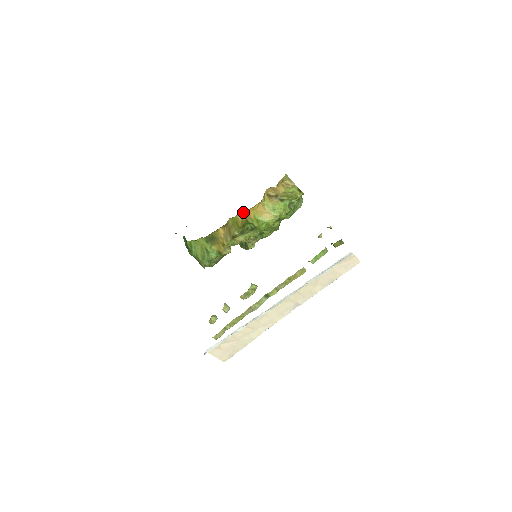
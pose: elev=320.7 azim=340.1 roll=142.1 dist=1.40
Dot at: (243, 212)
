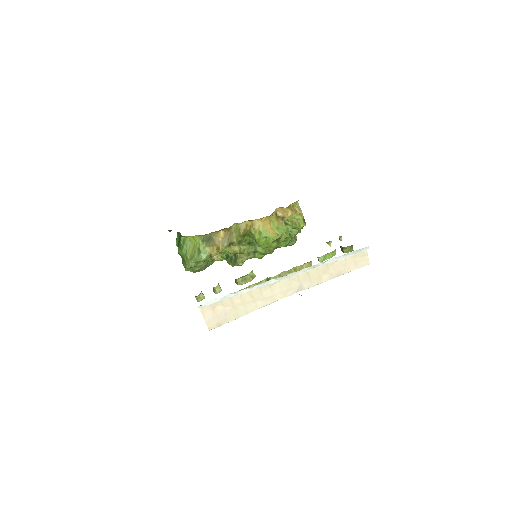
Dot at: (249, 221)
